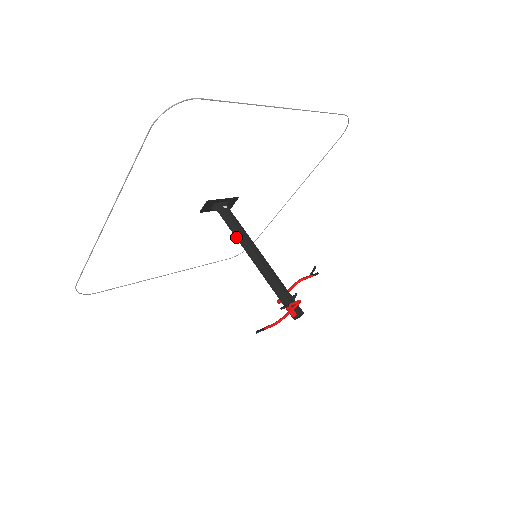
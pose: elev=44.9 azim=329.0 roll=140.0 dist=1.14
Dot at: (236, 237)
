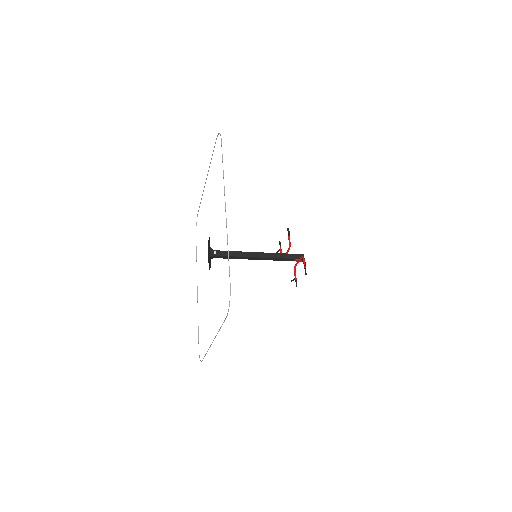
Dot at: occluded
